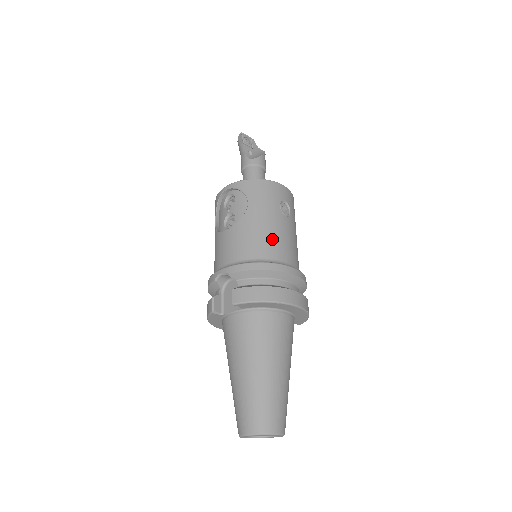
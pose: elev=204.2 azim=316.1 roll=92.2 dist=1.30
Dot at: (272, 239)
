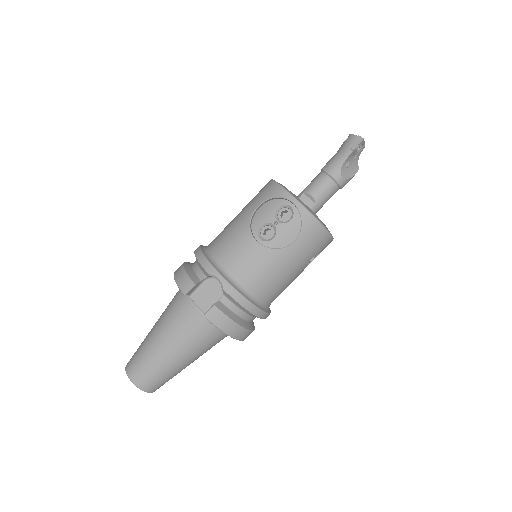
Dot at: (279, 285)
